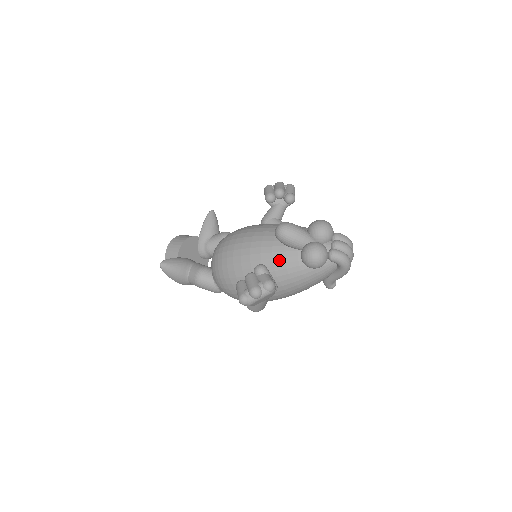
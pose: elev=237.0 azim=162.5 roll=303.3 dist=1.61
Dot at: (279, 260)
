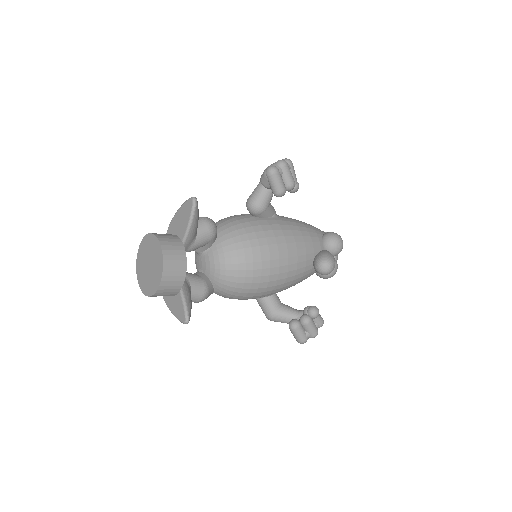
Dot at: (304, 279)
